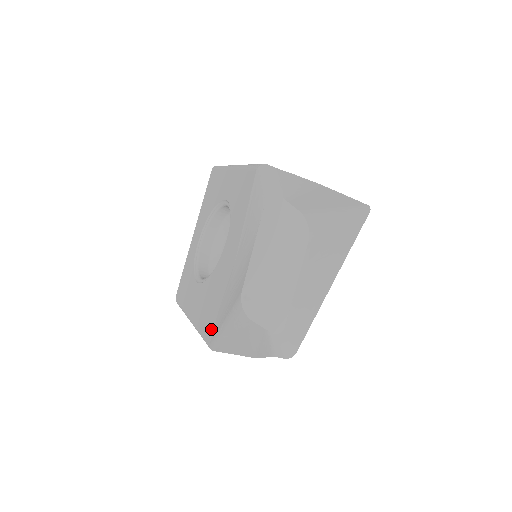
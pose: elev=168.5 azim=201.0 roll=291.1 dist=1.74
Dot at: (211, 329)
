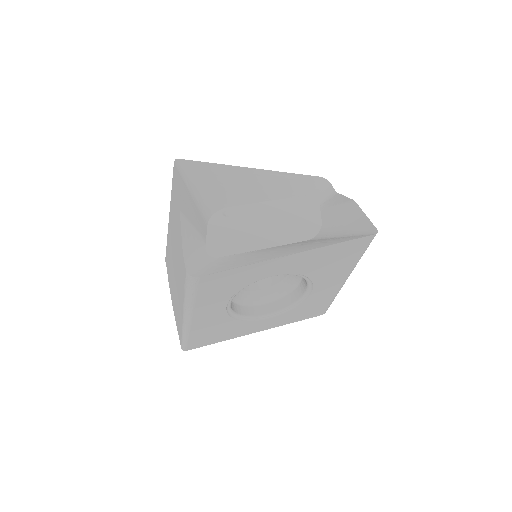
Dot at: (190, 164)
